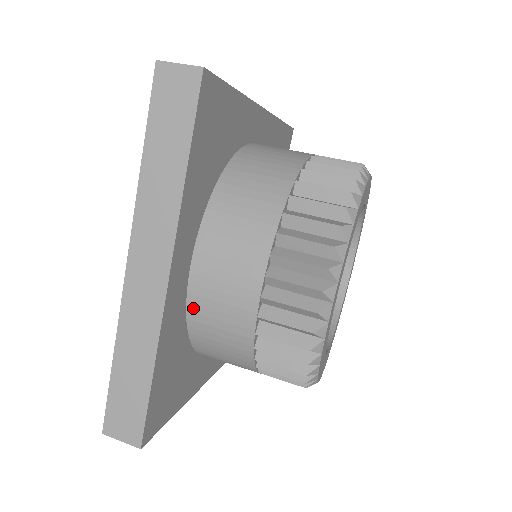
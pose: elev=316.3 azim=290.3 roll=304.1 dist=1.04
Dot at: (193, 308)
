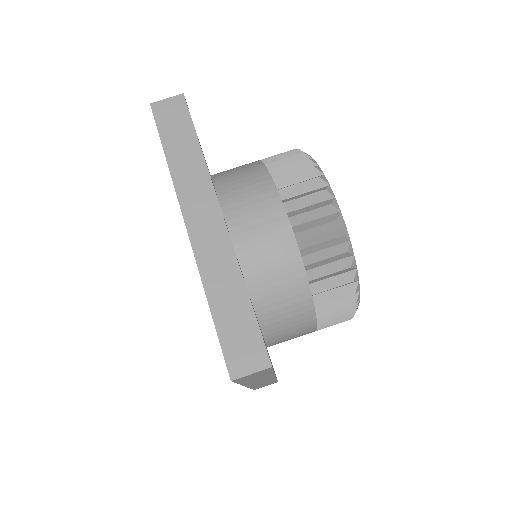
Dot at: occluded
